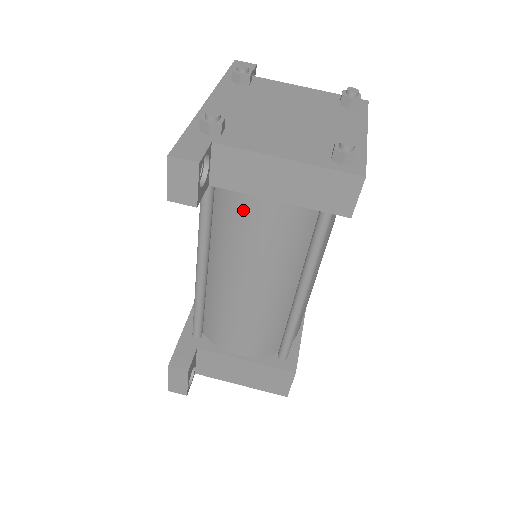
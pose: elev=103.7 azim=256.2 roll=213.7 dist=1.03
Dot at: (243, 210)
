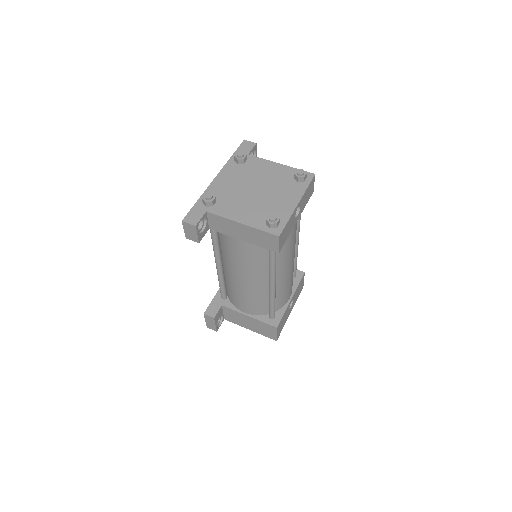
Dot at: (229, 241)
